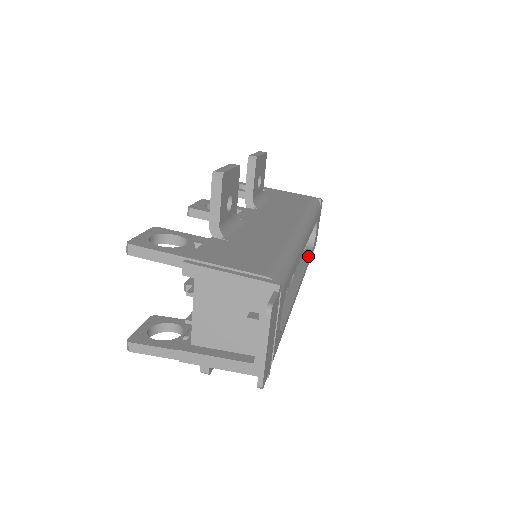
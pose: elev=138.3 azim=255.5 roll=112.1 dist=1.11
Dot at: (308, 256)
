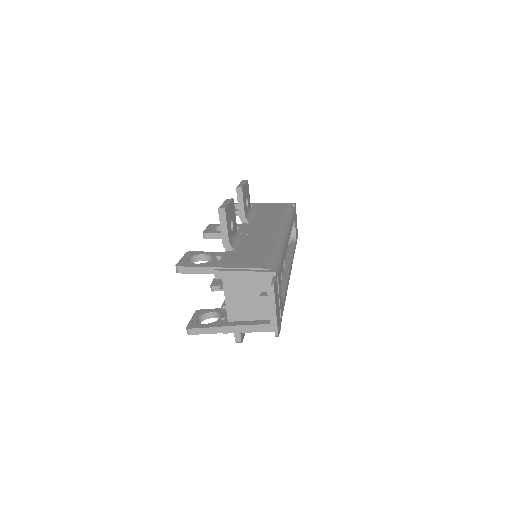
Dot at: (293, 248)
